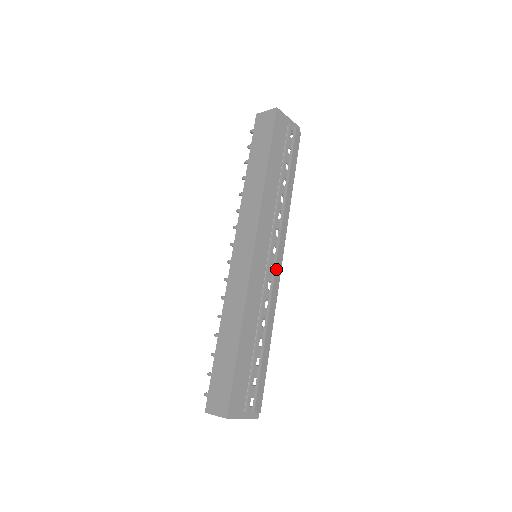
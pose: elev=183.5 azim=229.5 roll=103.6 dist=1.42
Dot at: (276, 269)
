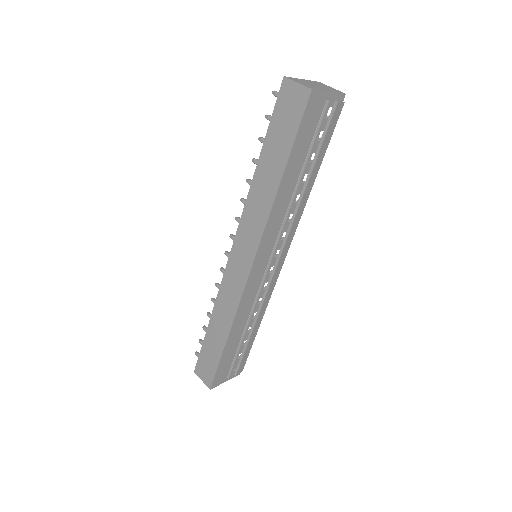
Dot at: (275, 272)
